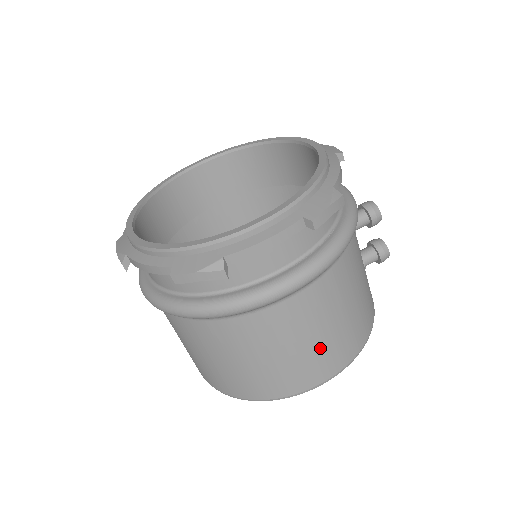
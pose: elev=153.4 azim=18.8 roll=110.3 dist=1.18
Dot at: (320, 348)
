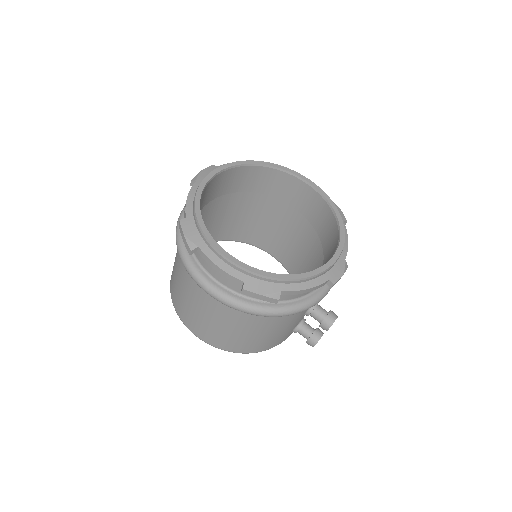
Dot at: (206, 325)
